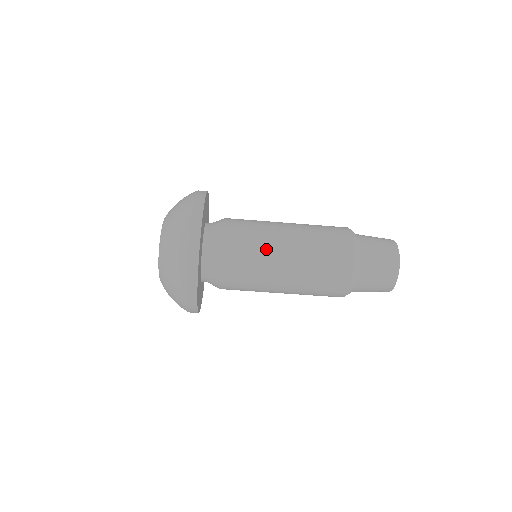
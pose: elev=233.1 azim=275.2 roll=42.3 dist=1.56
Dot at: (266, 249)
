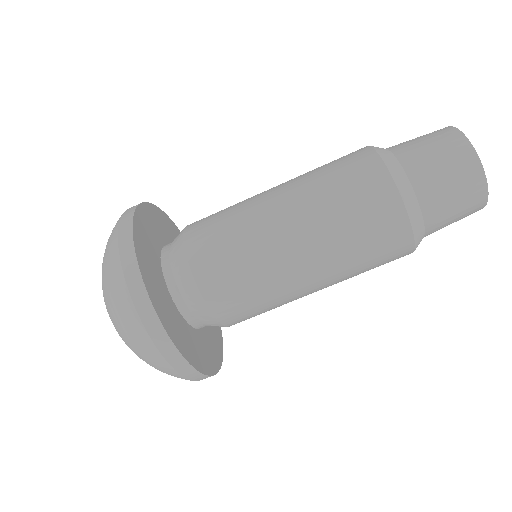
Dot at: (243, 201)
